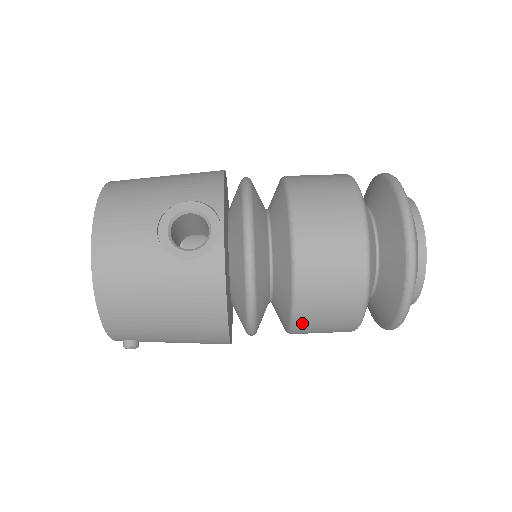
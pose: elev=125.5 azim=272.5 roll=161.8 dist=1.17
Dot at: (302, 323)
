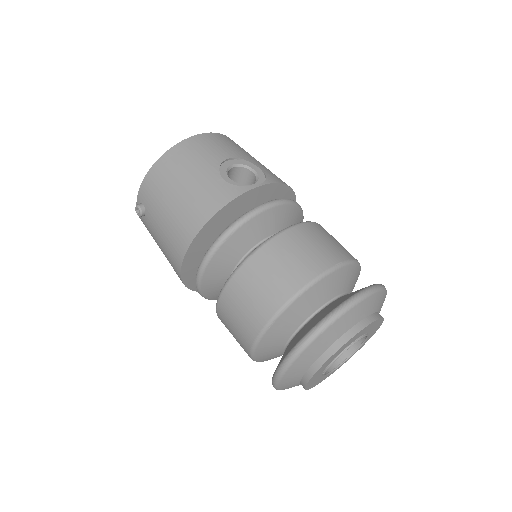
Dot at: (232, 288)
